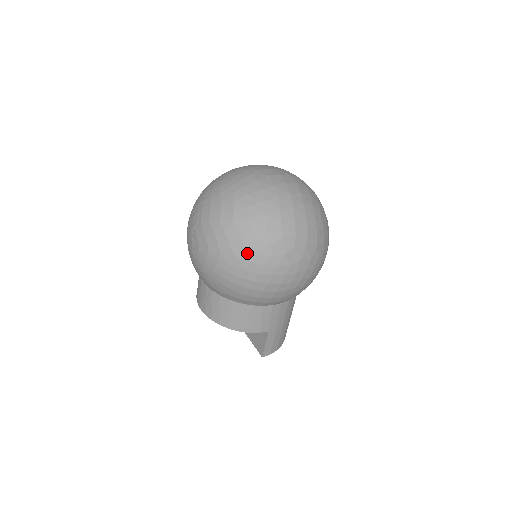
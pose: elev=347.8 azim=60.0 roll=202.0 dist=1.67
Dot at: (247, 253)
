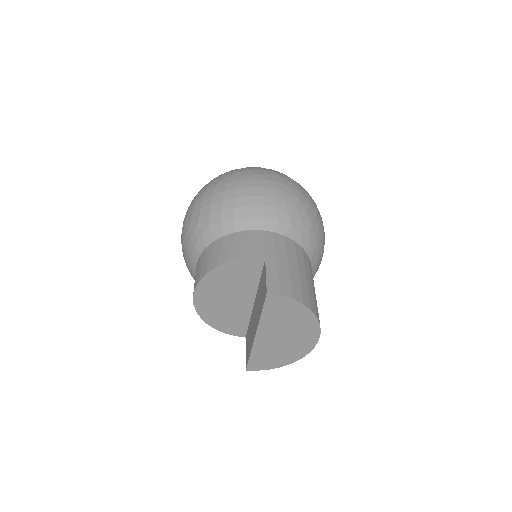
Dot at: (216, 180)
